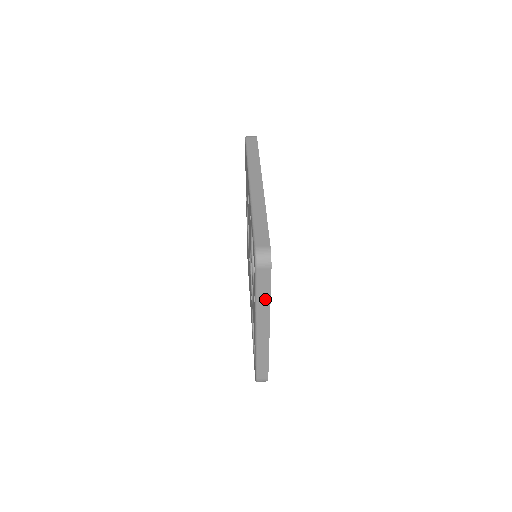
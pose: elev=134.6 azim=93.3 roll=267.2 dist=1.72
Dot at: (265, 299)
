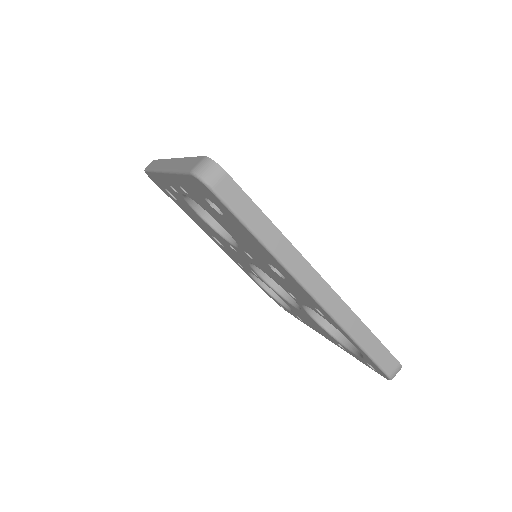
Dot at: occluded
